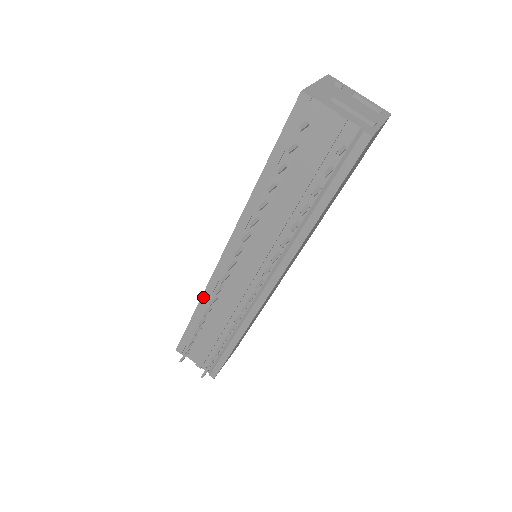
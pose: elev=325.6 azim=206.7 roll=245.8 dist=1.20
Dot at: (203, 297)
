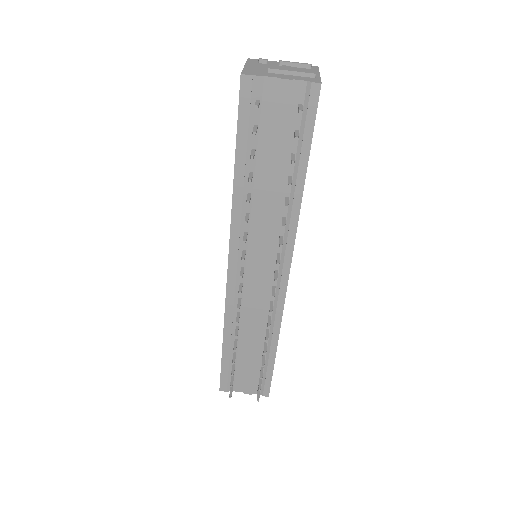
Dot at: (226, 321)
